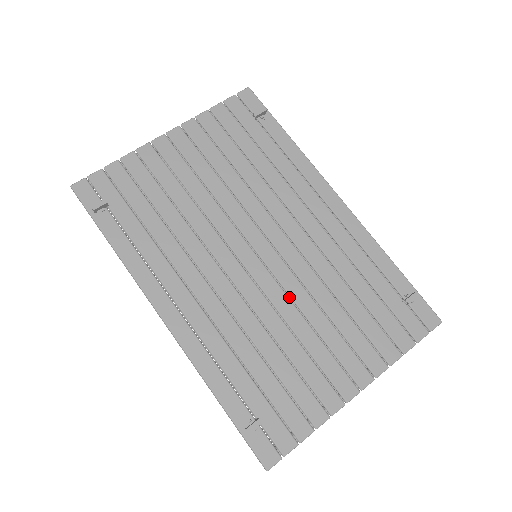
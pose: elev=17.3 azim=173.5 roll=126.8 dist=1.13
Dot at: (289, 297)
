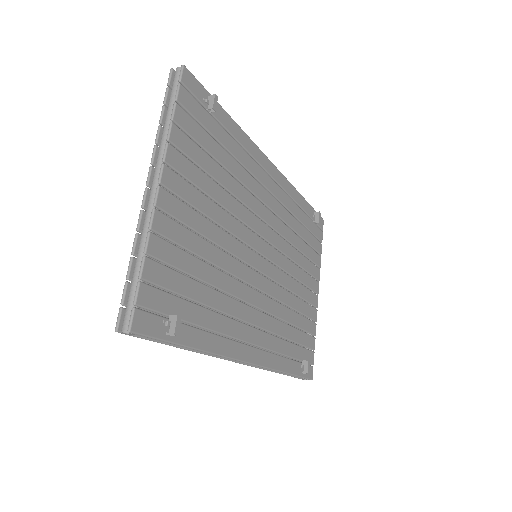
Dot at: occluded
